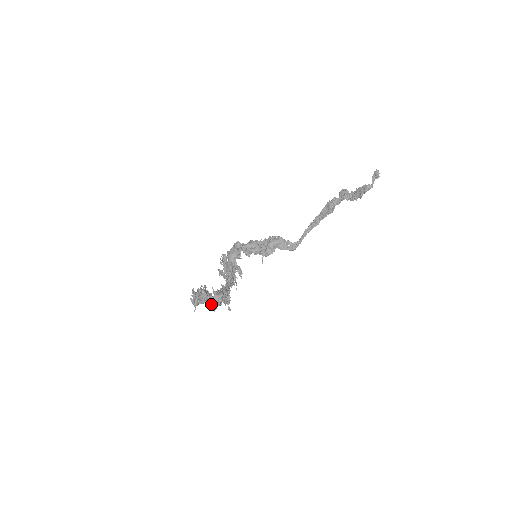
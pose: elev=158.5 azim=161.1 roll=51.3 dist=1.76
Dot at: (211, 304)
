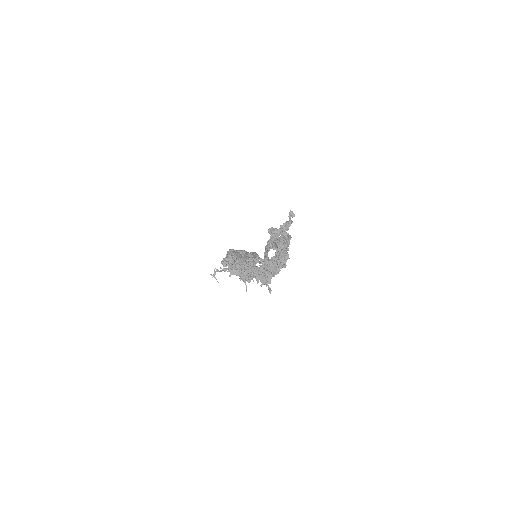
Dot at: (282, 260)
